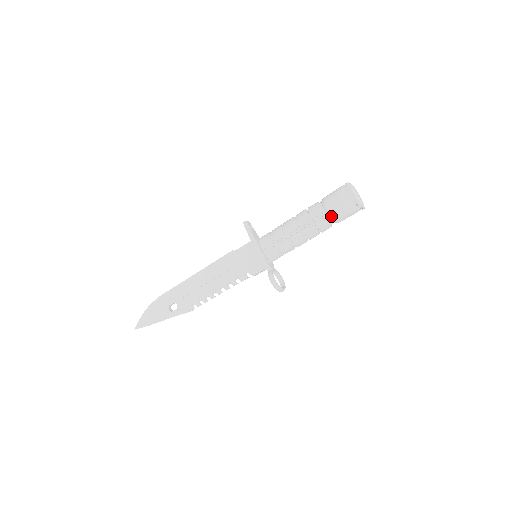
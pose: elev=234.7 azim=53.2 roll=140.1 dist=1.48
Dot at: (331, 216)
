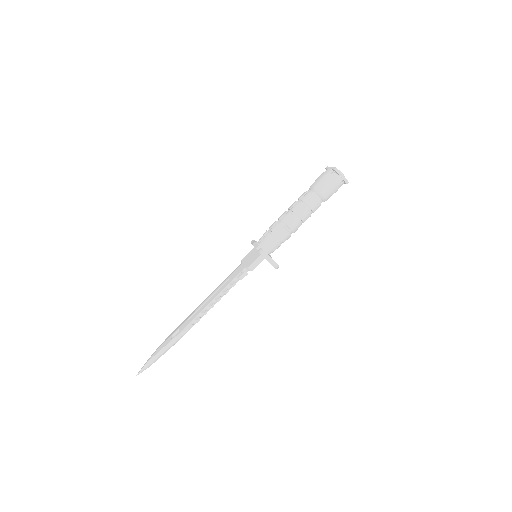
Dot at: (314, 188)
